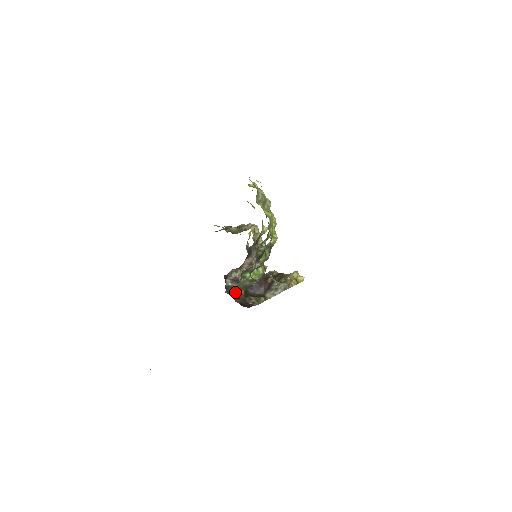
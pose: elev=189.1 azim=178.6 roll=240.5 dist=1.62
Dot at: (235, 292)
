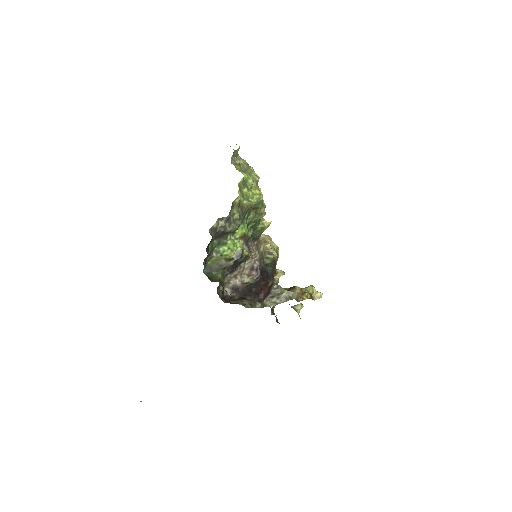
Dot at: (208, 272)
